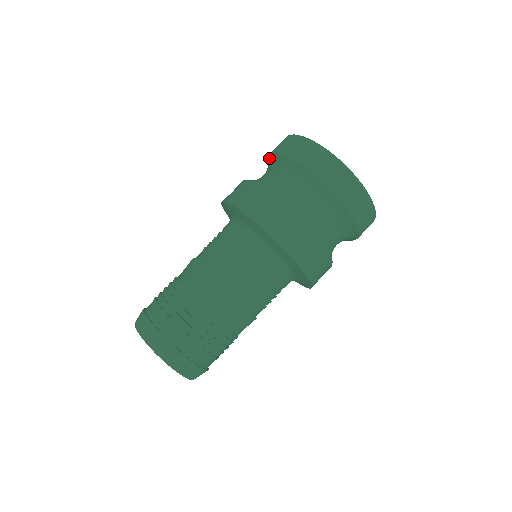
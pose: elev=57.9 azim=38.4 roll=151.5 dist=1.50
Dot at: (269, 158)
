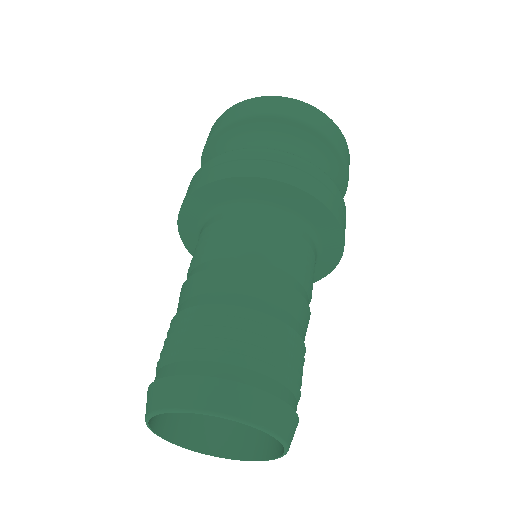
Dot at: occluded
